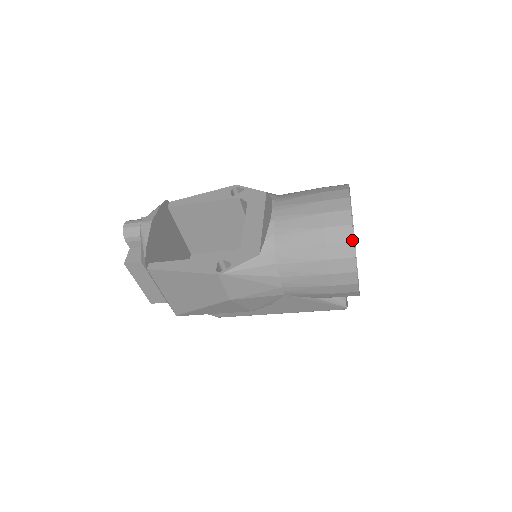
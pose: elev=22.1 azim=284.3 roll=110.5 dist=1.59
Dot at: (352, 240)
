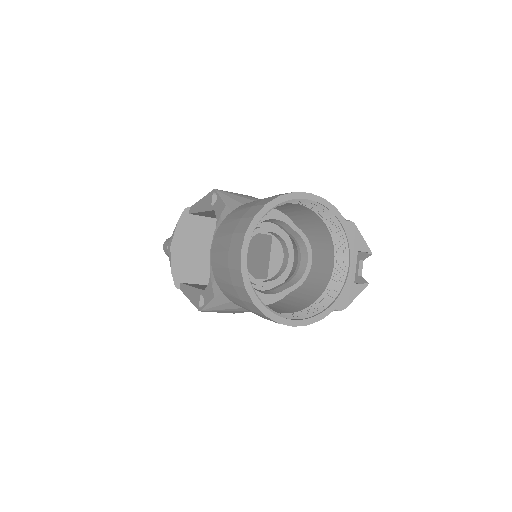
Dot at: (252, 303)
